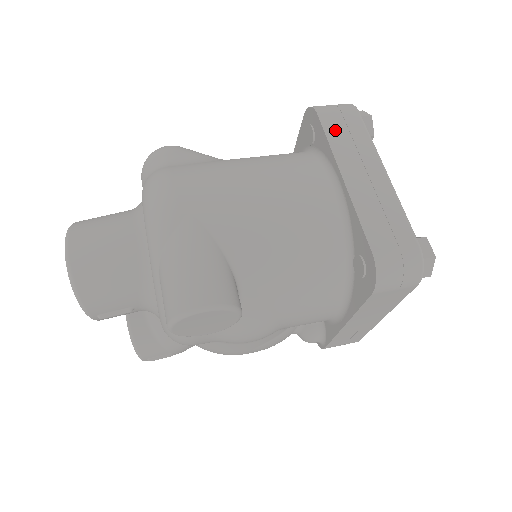
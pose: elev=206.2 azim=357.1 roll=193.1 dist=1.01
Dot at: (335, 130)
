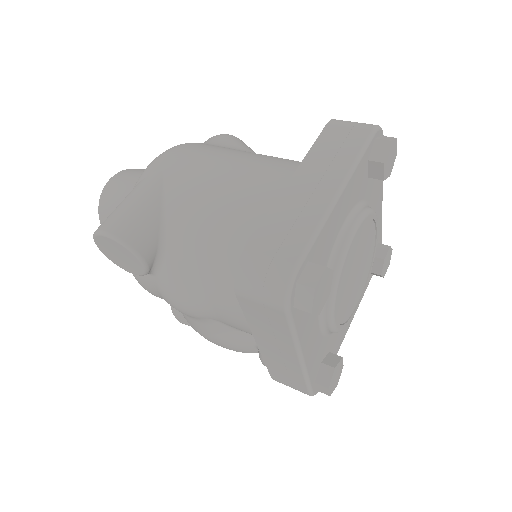
Dot at: (328, 141)
